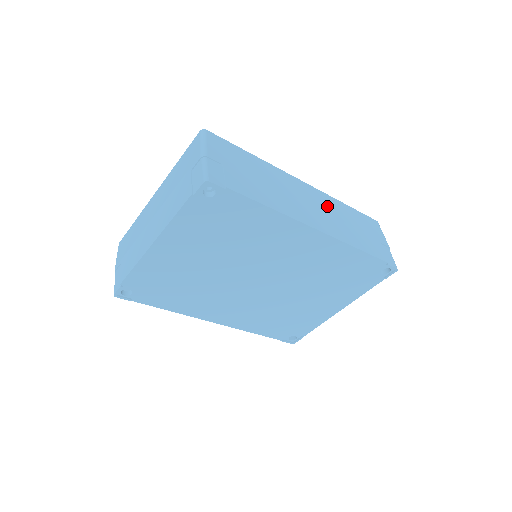
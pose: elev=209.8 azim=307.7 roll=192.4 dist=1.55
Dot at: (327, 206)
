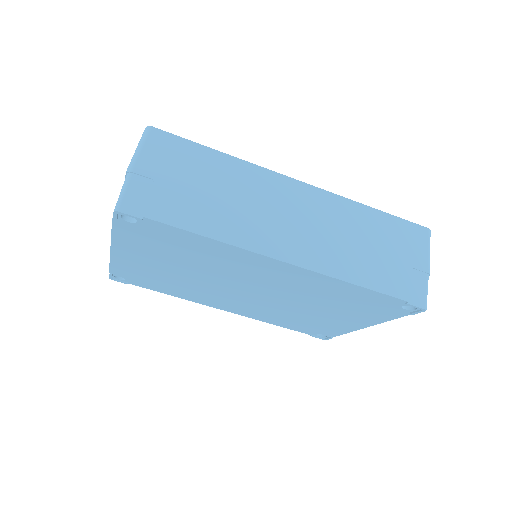
Dot at: (328, 217)
